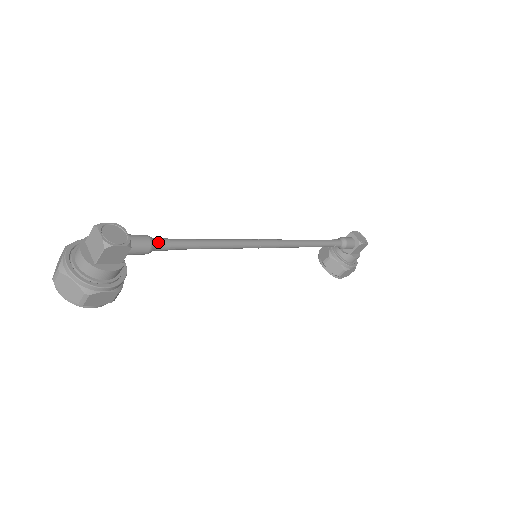
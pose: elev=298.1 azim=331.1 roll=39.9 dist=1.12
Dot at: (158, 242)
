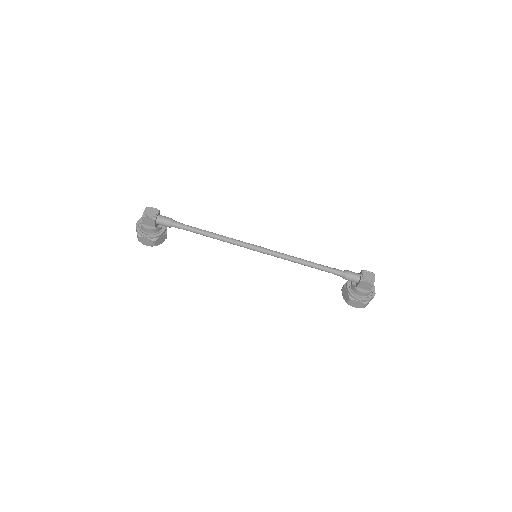
Dot at: (175, 223)
